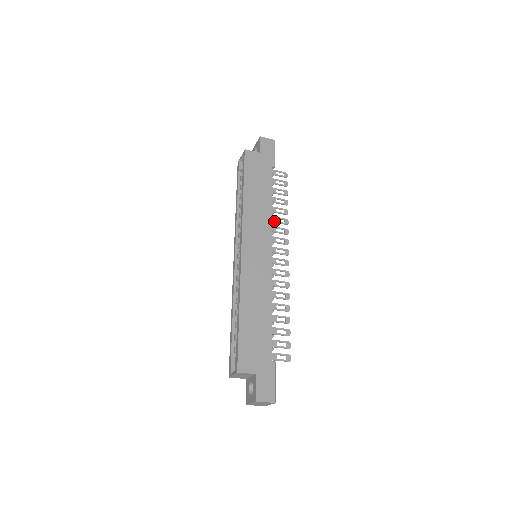
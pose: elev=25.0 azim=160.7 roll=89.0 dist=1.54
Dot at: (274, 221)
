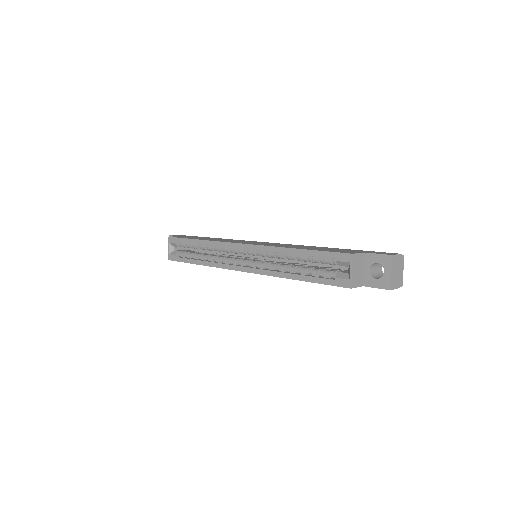
Dot at: occluded
